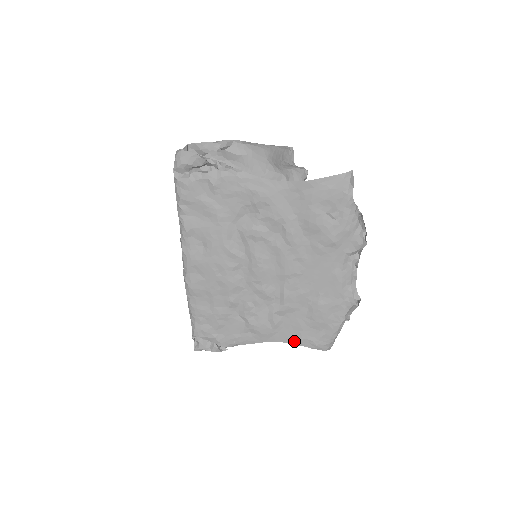
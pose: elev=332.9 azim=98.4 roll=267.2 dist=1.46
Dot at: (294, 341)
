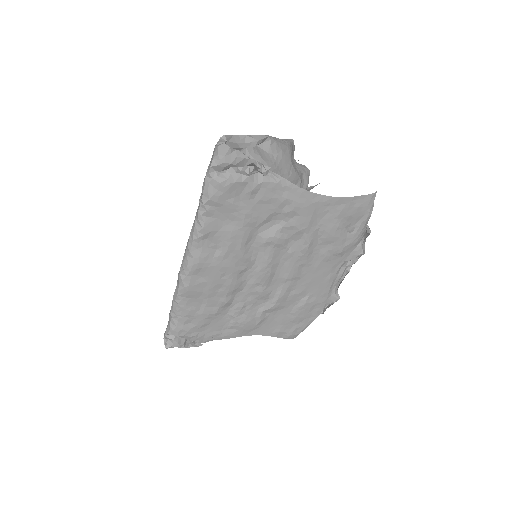
Dot at: (271, 333)
